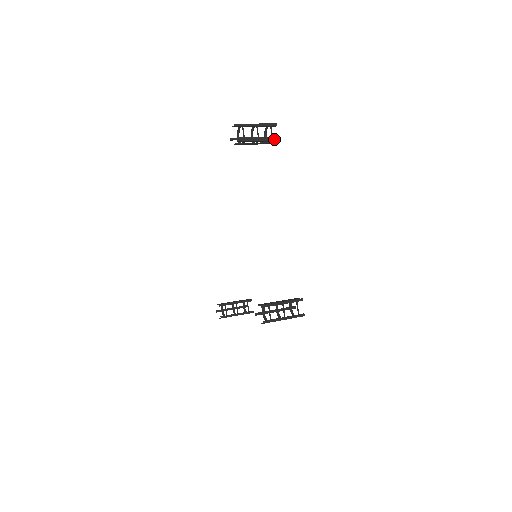
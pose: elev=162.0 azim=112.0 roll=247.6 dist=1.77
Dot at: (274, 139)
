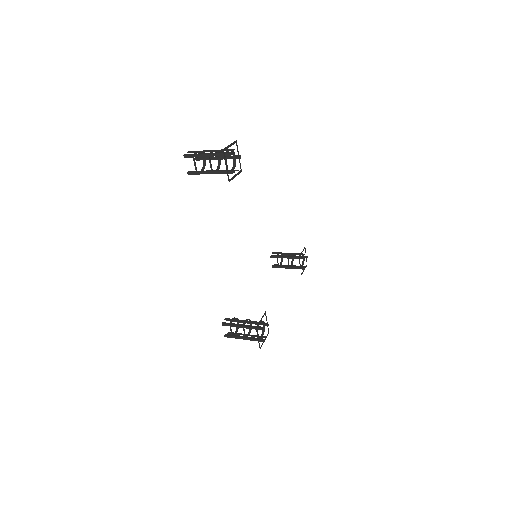
Dot at: (228, 172)
